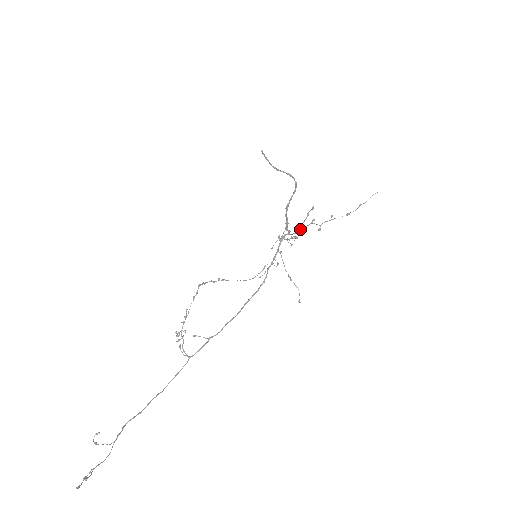
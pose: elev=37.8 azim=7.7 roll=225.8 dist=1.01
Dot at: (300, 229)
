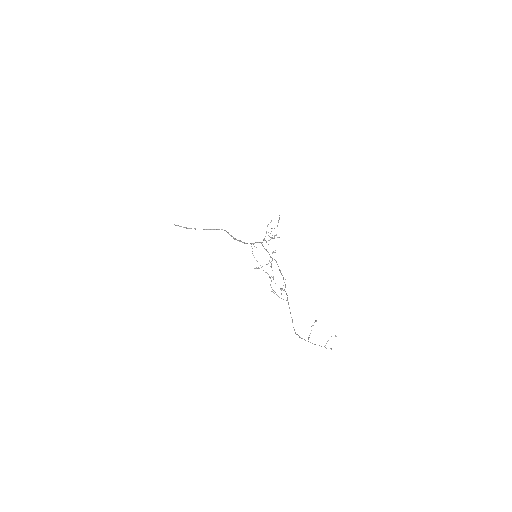
Dot at: occluded
